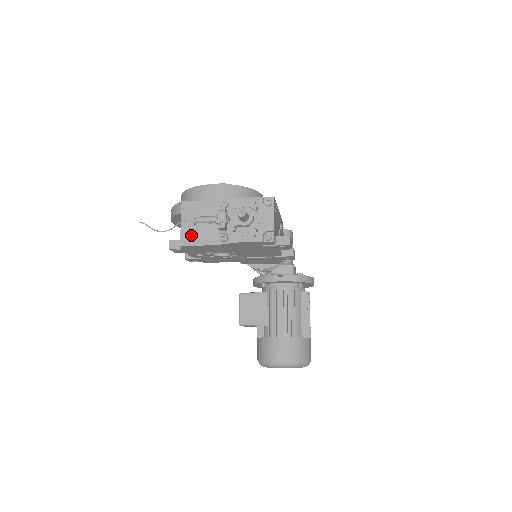
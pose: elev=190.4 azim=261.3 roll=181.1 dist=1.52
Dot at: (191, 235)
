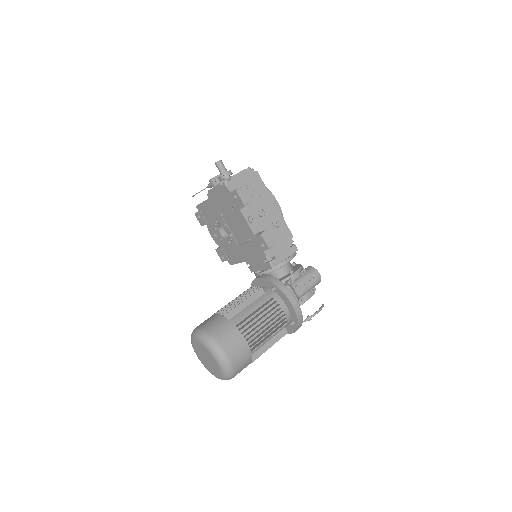
Dot at: occluded
